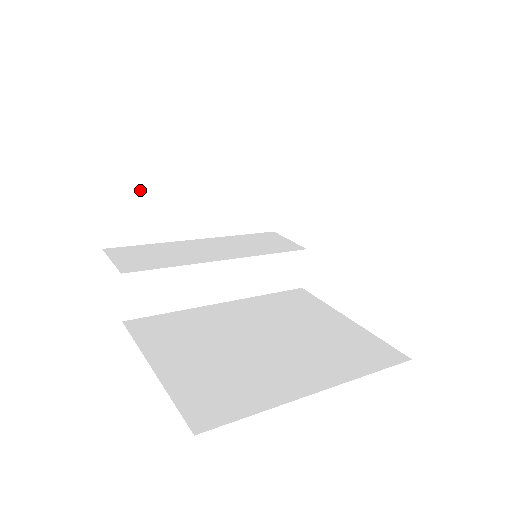
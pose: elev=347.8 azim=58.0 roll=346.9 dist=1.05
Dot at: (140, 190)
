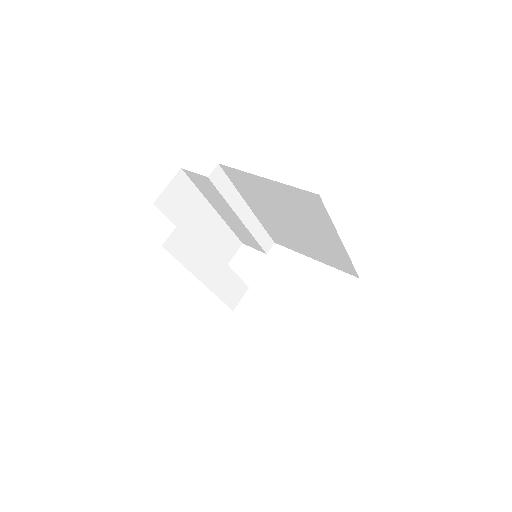
Dot at: (217, 183)
